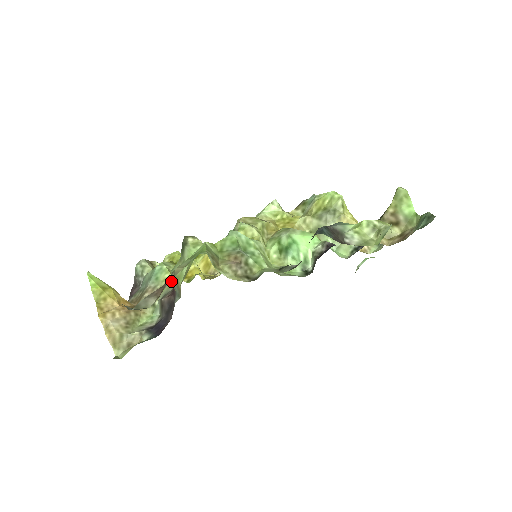
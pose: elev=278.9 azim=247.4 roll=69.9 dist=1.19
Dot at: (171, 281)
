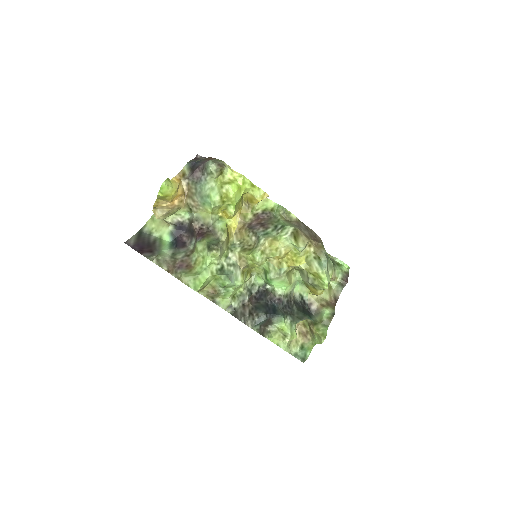
Dot at: (208, 216)
